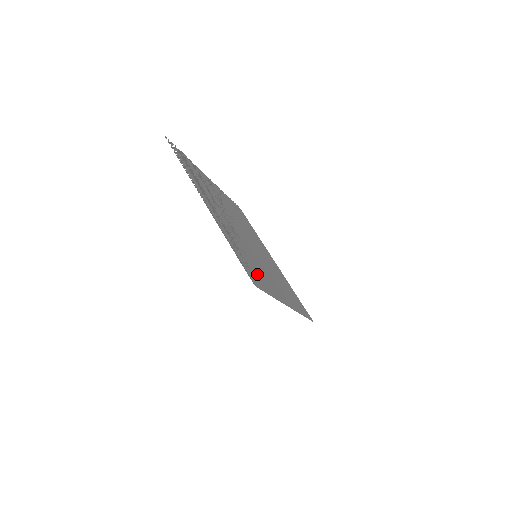
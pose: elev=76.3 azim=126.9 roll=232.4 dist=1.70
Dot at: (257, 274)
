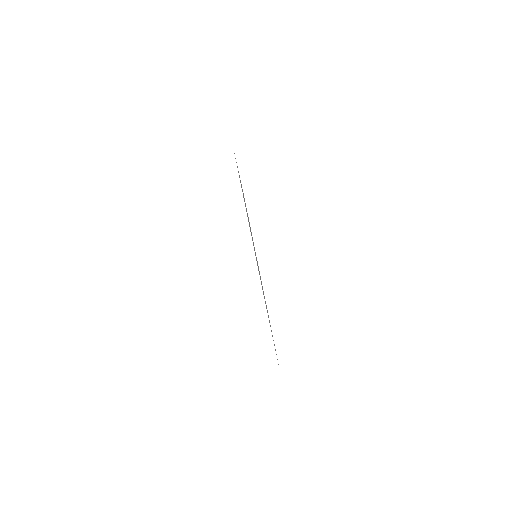
Dot at: occluded
